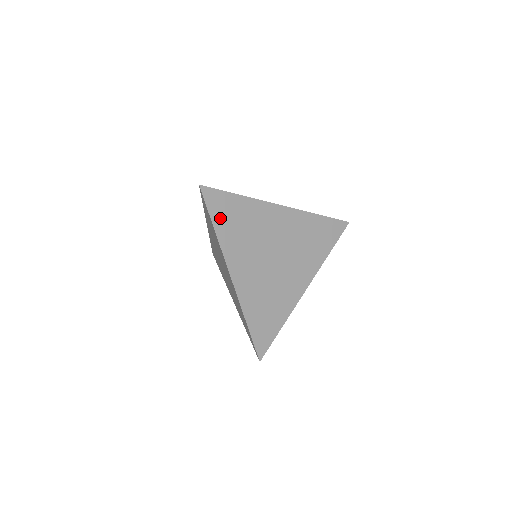
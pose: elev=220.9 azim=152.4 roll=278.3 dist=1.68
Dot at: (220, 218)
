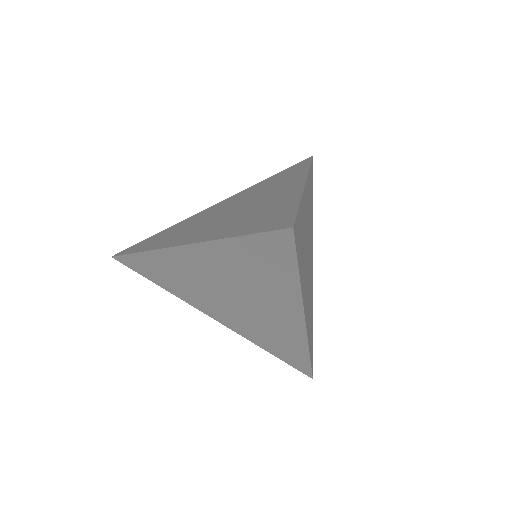
Dot at: (299, 257)
